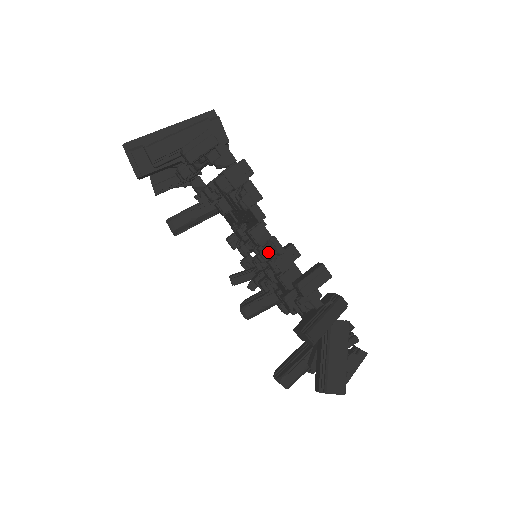
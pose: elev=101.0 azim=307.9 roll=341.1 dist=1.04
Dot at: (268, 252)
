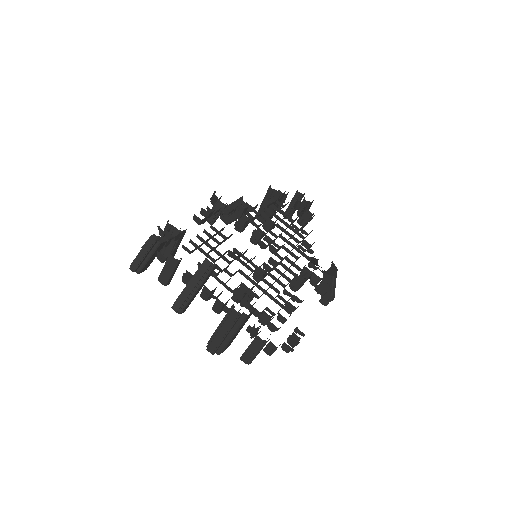
Dot at: occluded
